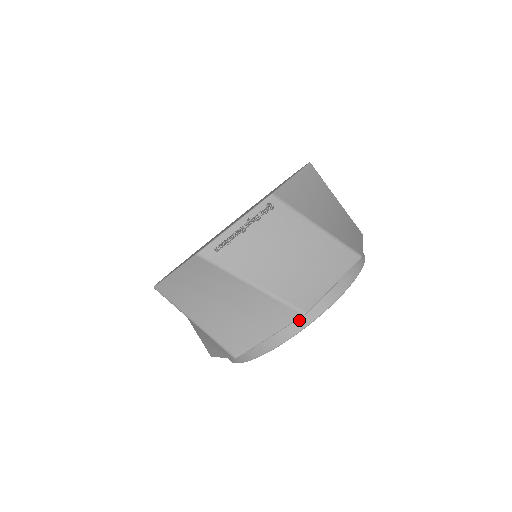
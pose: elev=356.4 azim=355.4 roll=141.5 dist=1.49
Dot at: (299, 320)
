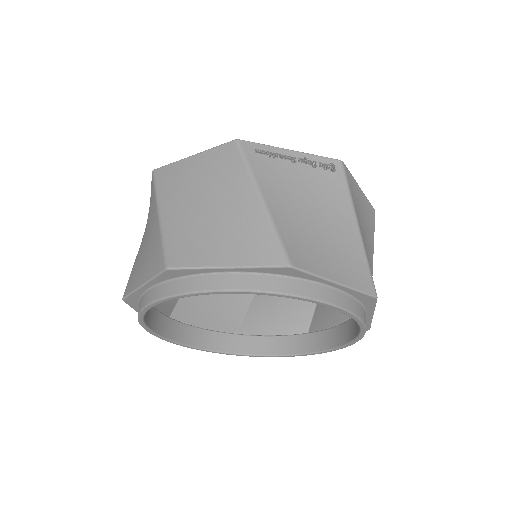
Dot at: (273, 280)
